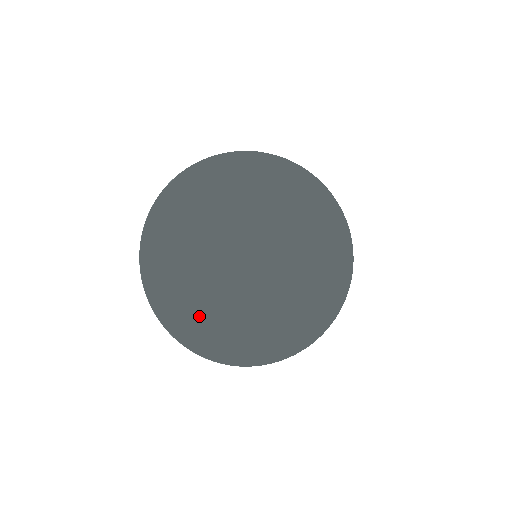
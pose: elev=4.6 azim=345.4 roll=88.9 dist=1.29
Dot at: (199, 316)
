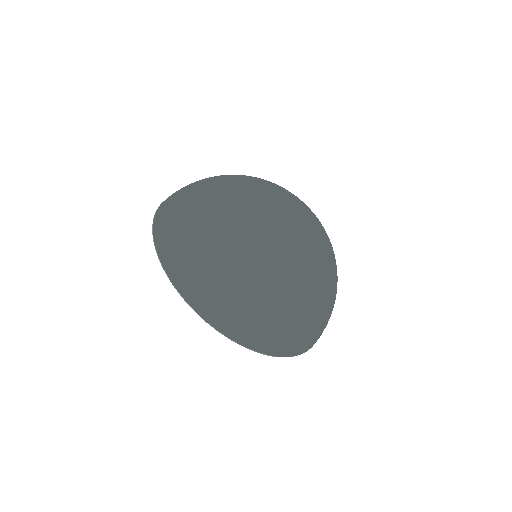
Dot at: (210, 194)
